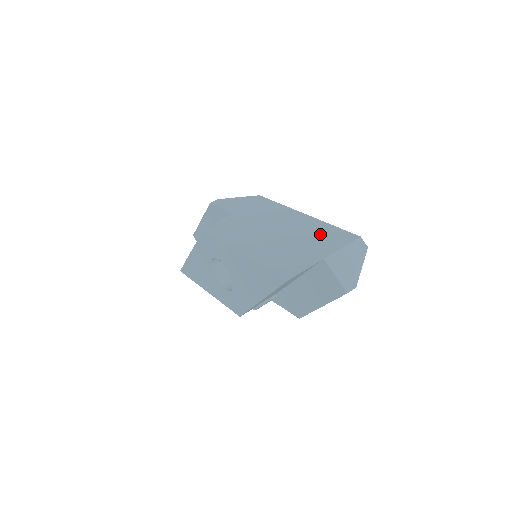
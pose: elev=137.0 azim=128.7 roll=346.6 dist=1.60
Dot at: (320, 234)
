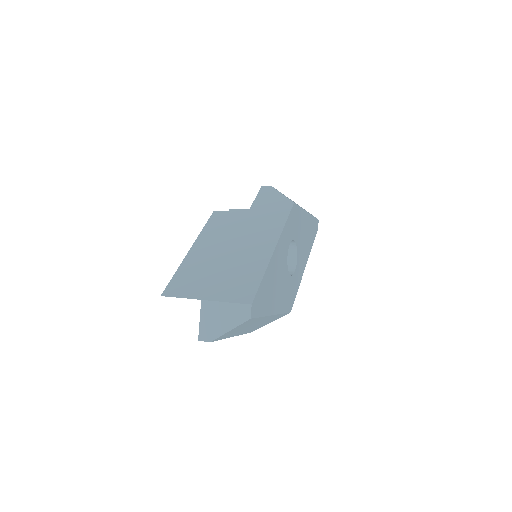
Dot at: (242, 276)
